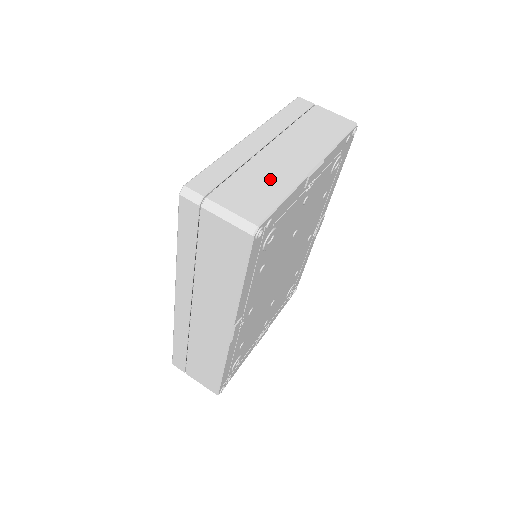
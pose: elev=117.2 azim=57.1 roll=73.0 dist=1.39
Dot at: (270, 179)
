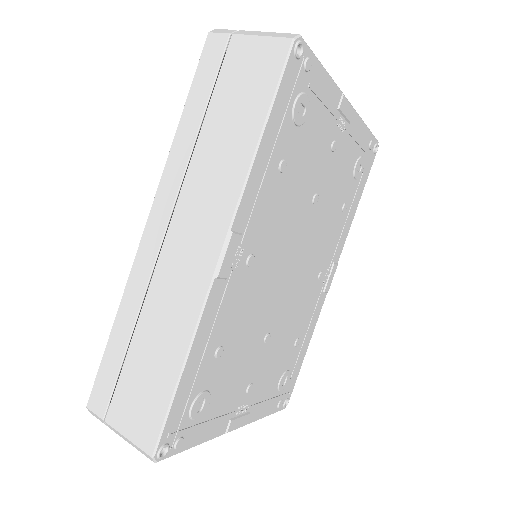
Dot at: occluded
